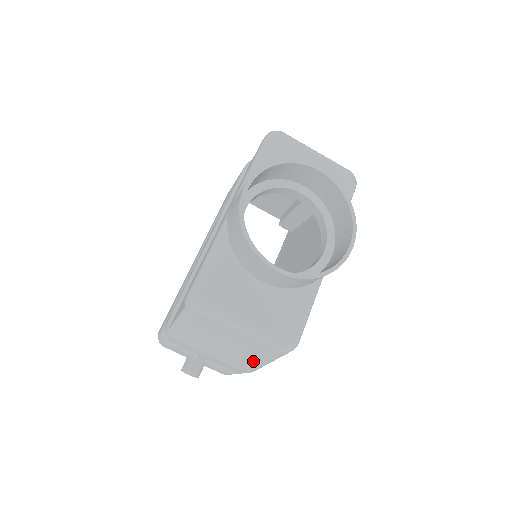
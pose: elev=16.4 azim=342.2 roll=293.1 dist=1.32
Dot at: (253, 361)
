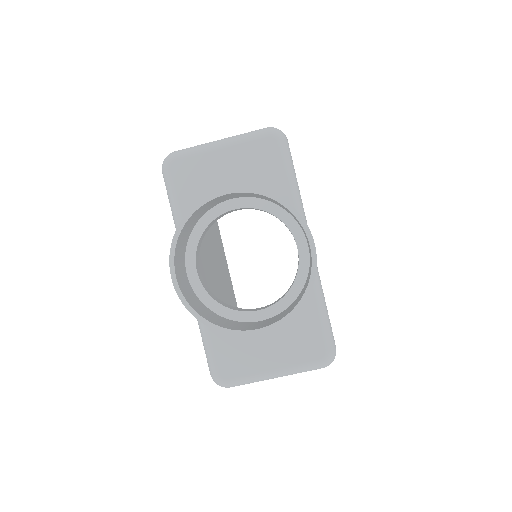
Dot at: occluded
